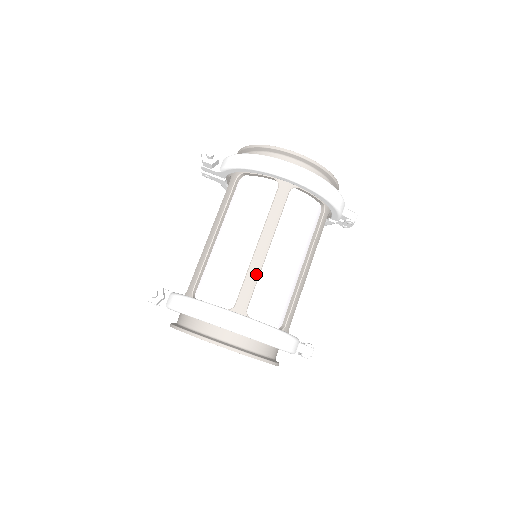
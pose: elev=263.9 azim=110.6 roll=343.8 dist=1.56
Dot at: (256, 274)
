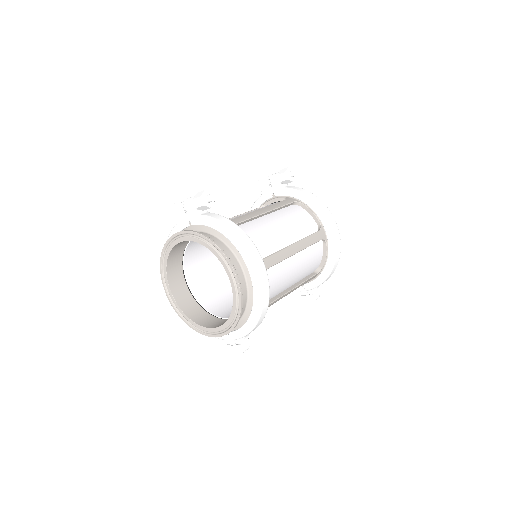
Dot at: (281, 258)
